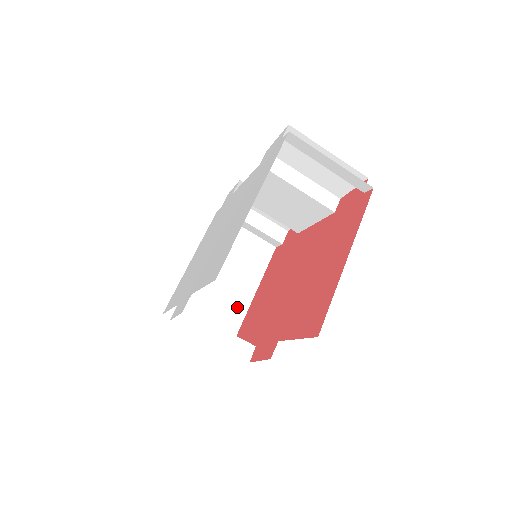
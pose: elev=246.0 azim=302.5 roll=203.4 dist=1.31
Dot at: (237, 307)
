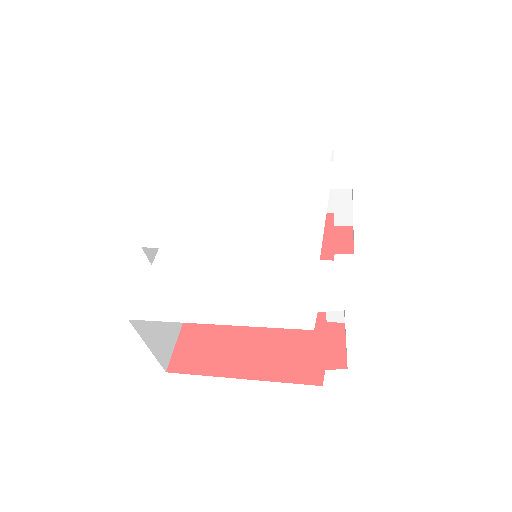
Dot at: occluded
